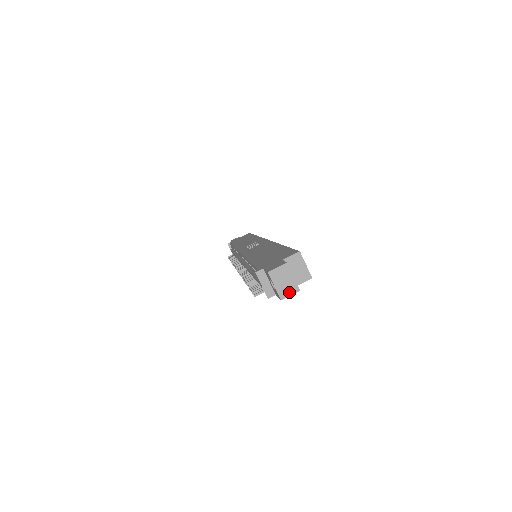
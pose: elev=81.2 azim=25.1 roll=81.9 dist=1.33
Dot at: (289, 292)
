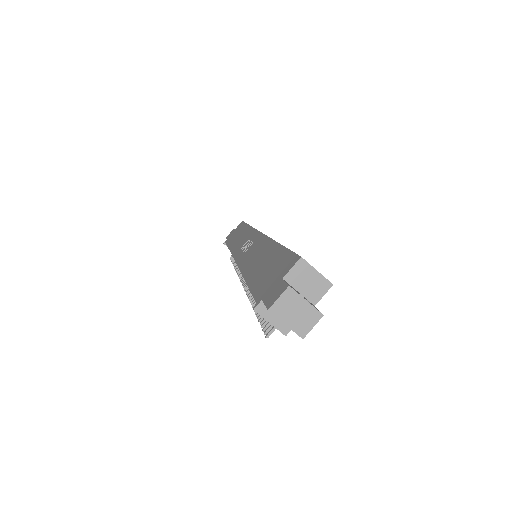
Dot at: (309, 324)
